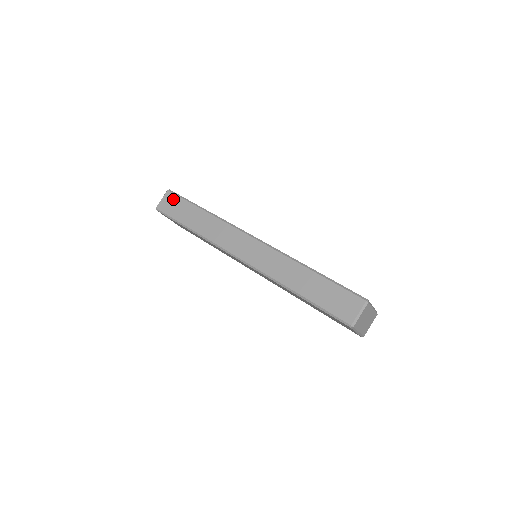
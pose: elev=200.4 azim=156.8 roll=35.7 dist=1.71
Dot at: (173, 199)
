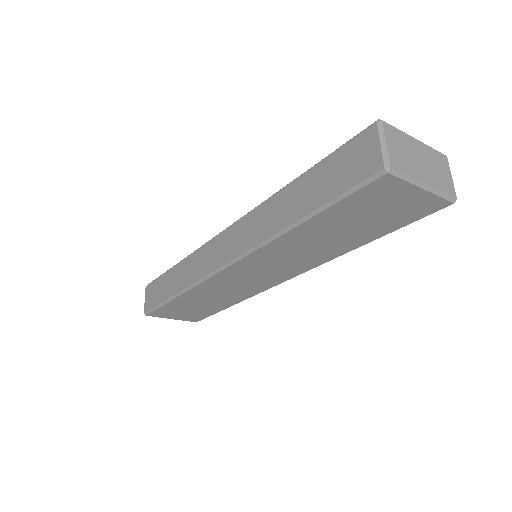
Dot at: (152, 288)
